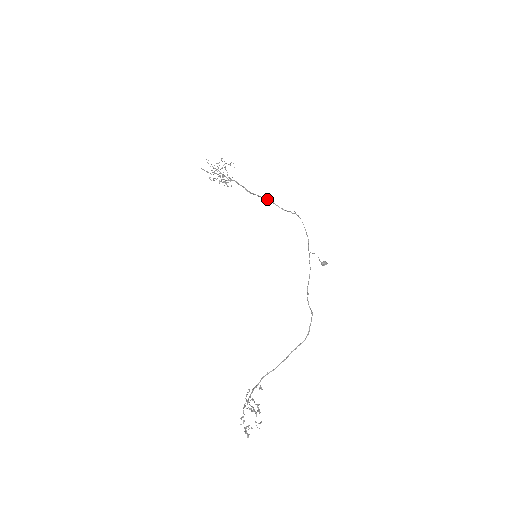
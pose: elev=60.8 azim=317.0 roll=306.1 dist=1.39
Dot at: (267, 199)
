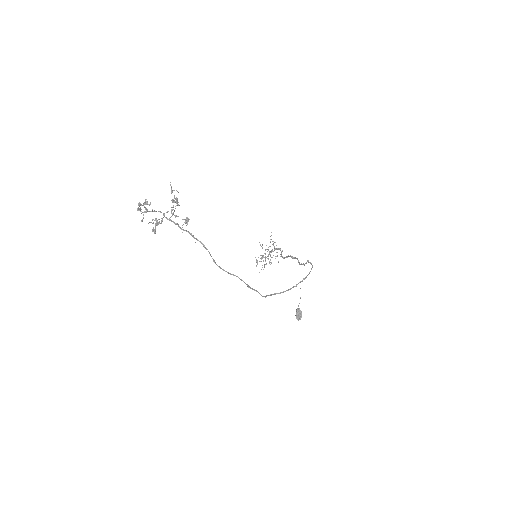
Dot at: (295, 257)
